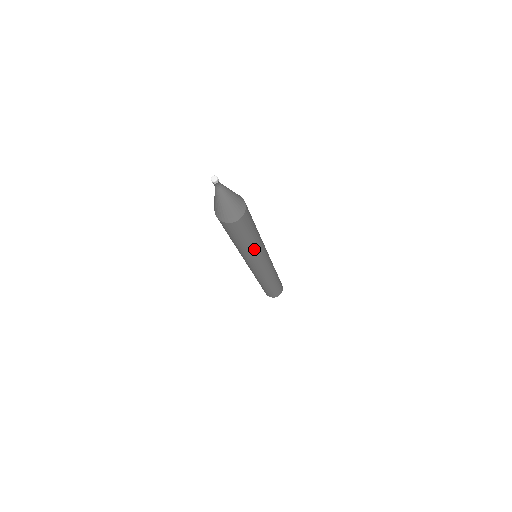
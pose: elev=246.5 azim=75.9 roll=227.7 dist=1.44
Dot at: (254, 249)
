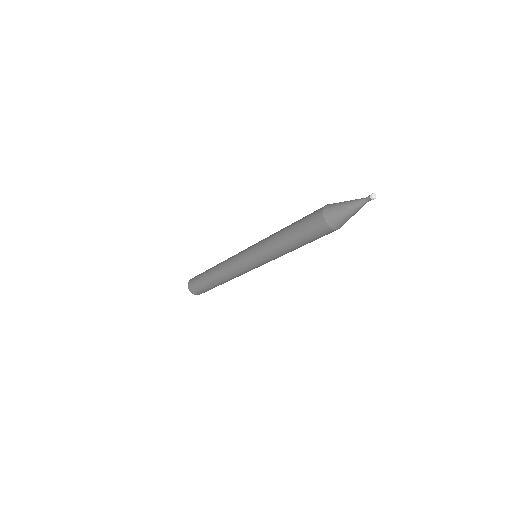
Dot at: occluded
